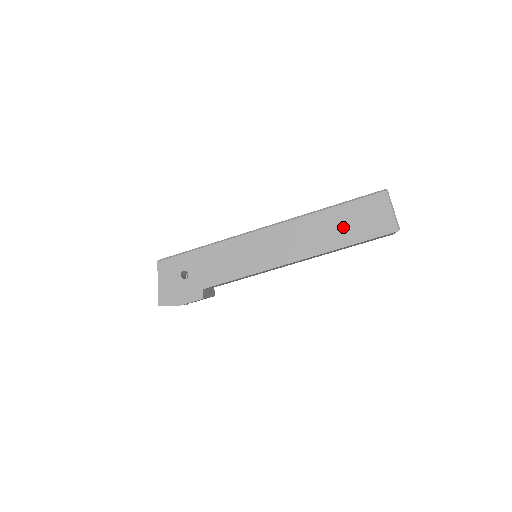
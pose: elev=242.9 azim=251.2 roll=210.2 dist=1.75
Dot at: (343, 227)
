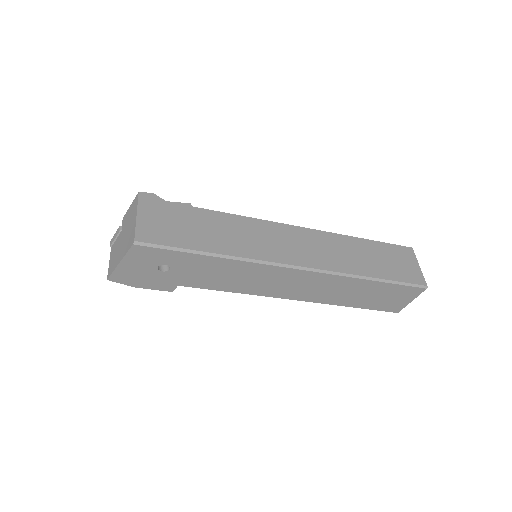
Dot at: (363, 296)
